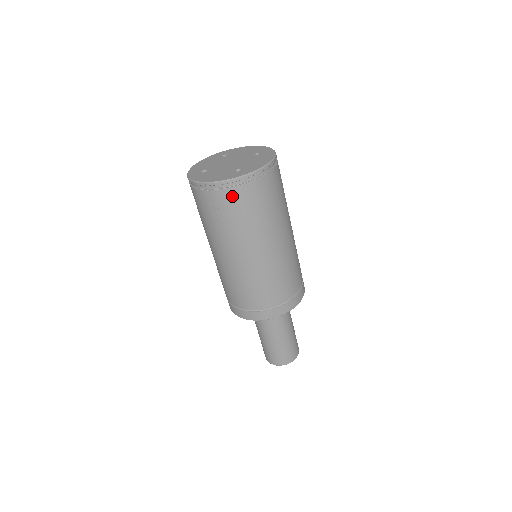
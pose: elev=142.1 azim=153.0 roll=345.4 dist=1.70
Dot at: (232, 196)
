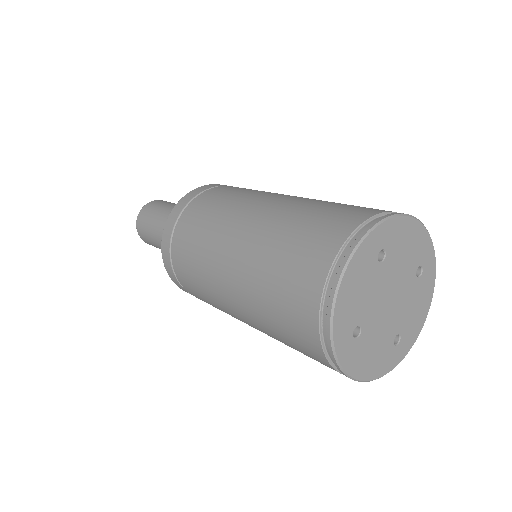
Dot at: occluded
